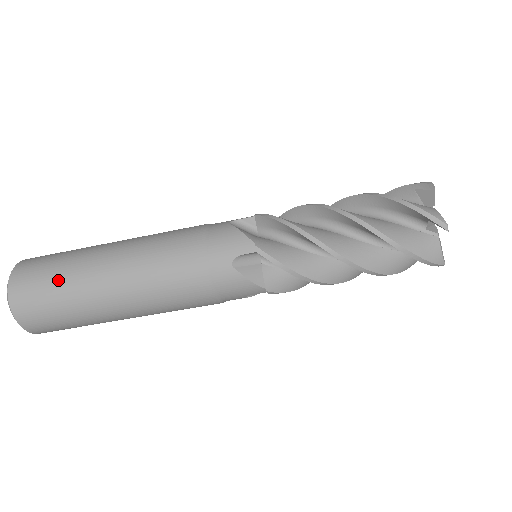
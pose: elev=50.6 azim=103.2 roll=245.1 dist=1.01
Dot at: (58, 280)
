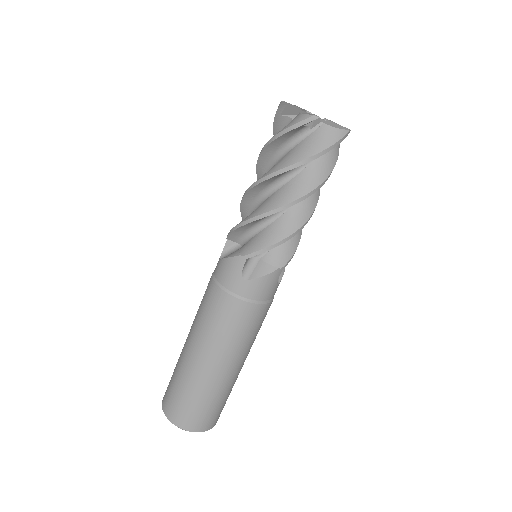
Dot at: occluded
